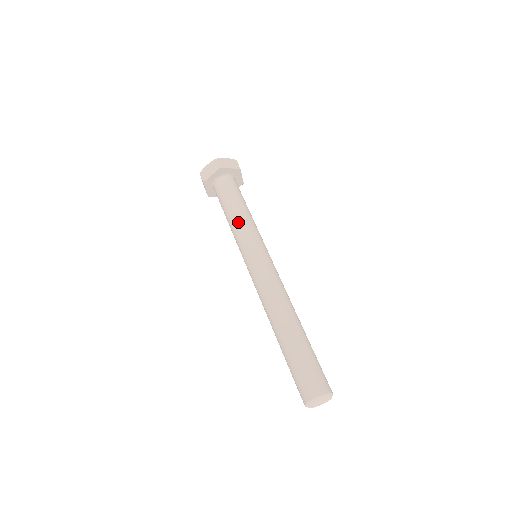
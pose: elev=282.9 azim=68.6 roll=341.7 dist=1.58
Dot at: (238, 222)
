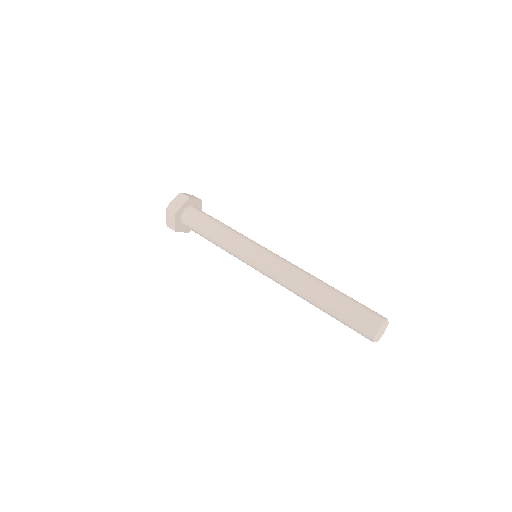
Dot at: (228, 233)
